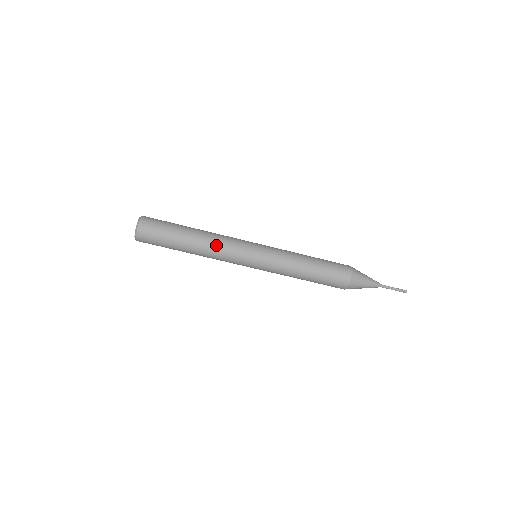
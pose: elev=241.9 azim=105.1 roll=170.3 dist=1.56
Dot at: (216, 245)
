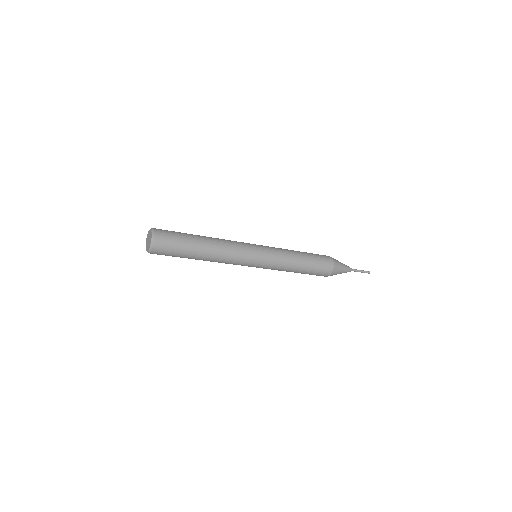
Dot at: (225, 256)
